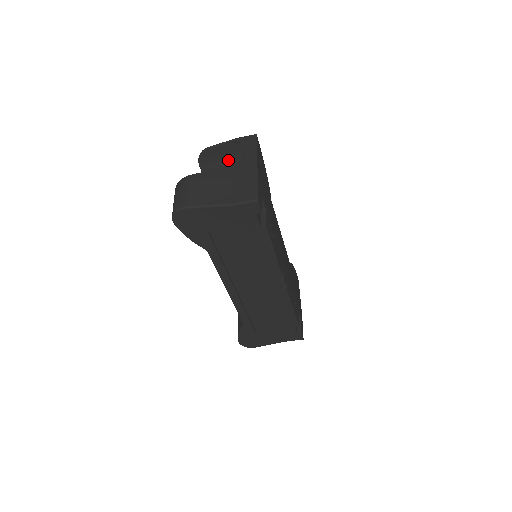
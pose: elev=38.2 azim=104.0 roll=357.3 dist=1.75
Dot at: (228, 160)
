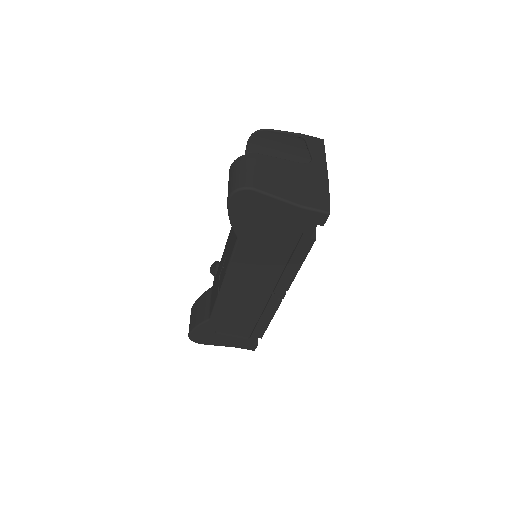
Dot at: (280, 151)
